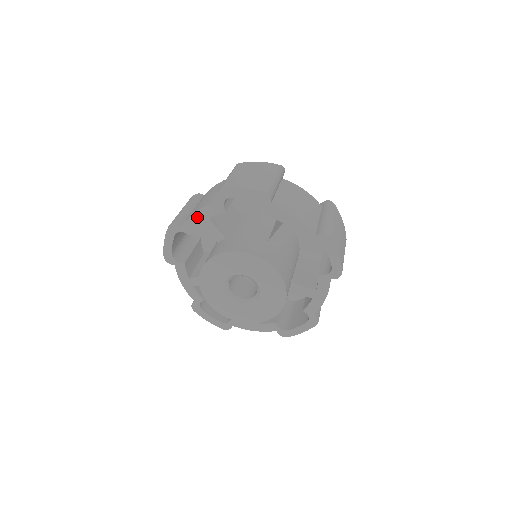
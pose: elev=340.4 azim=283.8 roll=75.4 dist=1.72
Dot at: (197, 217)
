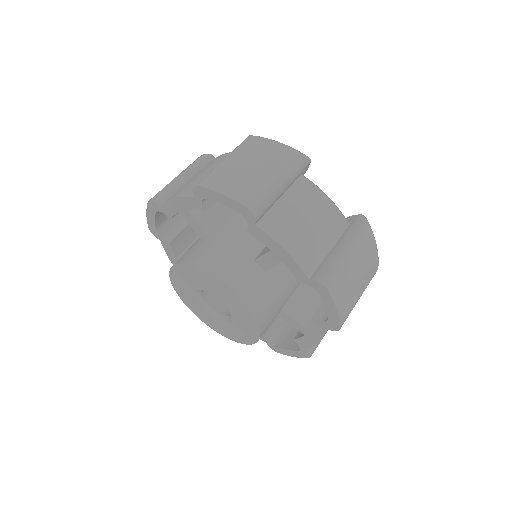
Dot at: (175, 204)
